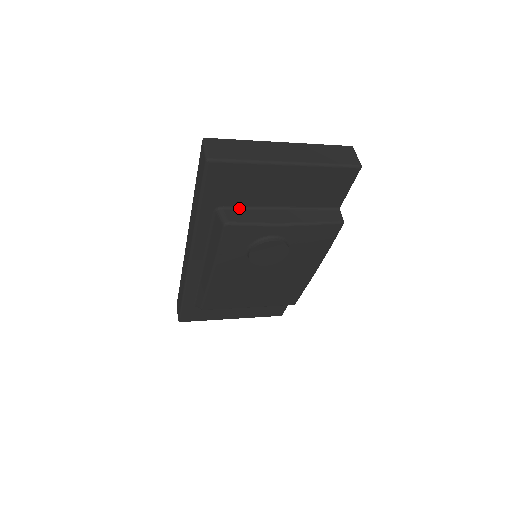
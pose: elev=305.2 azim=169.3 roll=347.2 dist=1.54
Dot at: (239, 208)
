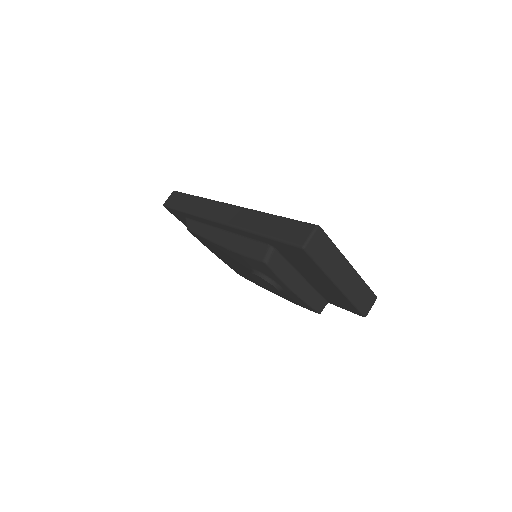
Dot at: (283, 258)
